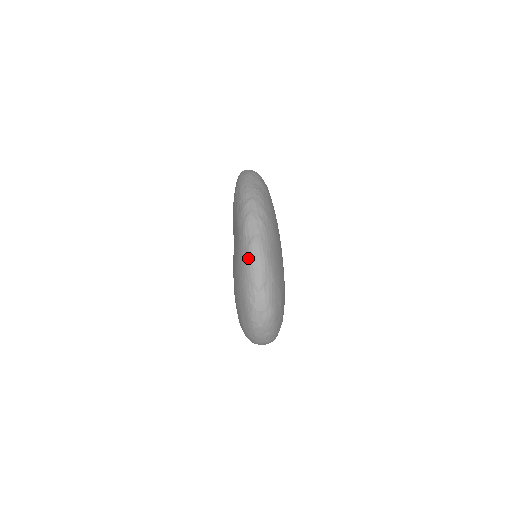
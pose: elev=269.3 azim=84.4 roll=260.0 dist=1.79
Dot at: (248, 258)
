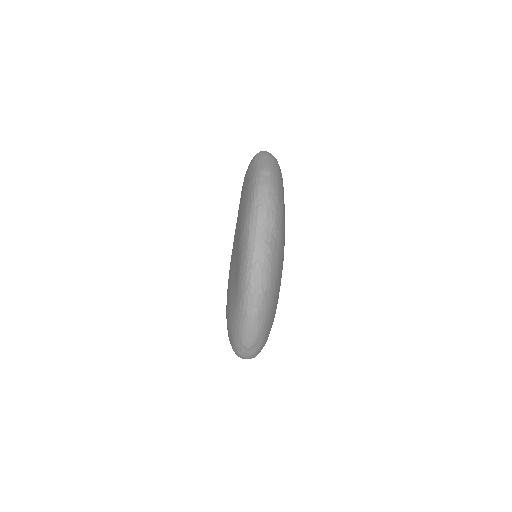
Dot at: (242, 326)
